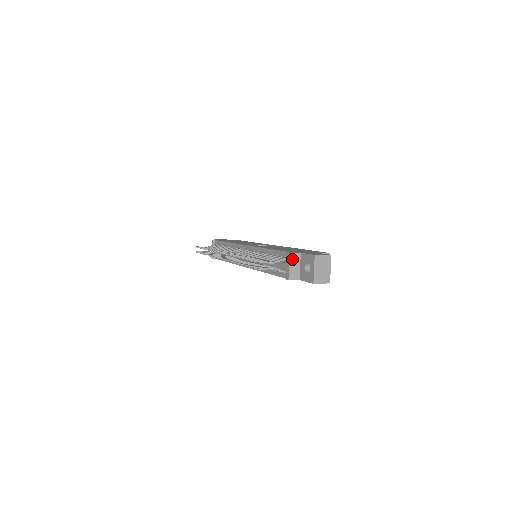
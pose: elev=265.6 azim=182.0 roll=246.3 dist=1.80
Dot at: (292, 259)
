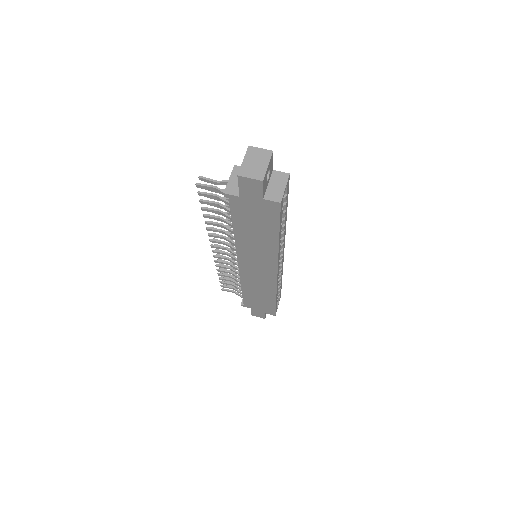
Dot at: (236, 172)
